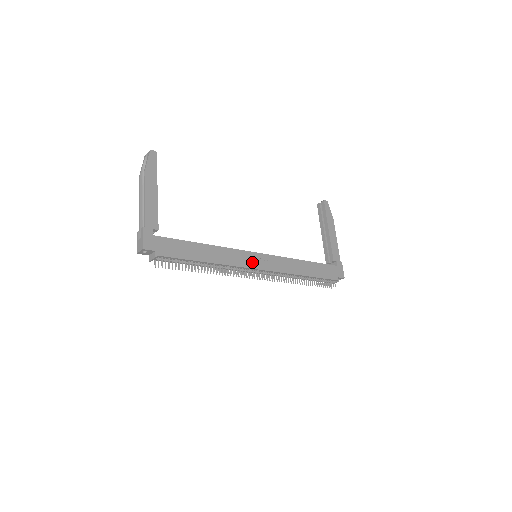
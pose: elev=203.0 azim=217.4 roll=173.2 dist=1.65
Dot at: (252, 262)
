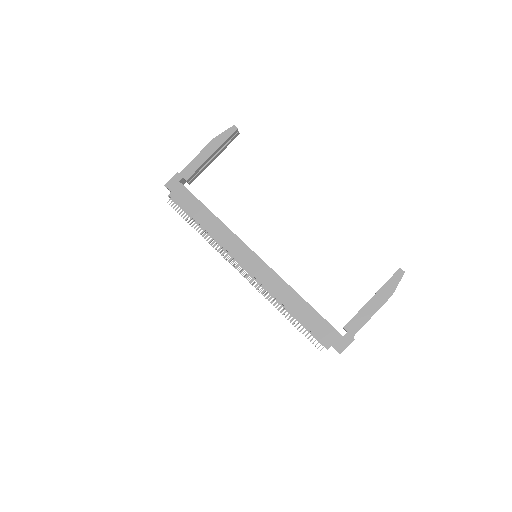
Dot at: (241, 255)
